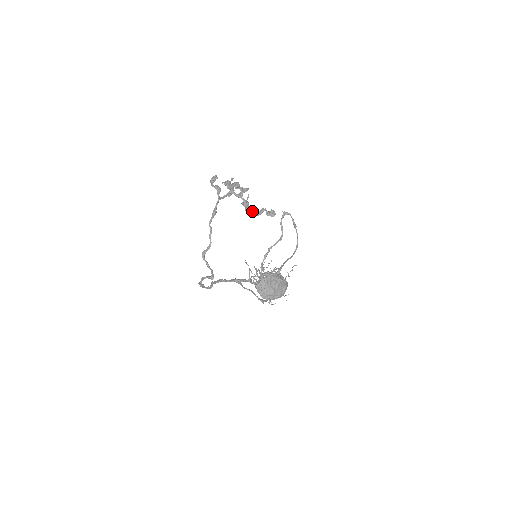
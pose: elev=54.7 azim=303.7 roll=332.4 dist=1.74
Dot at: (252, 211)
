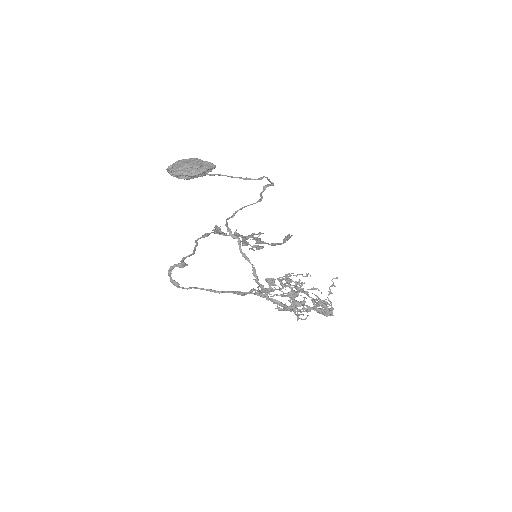
Dot at: (264, 242)
